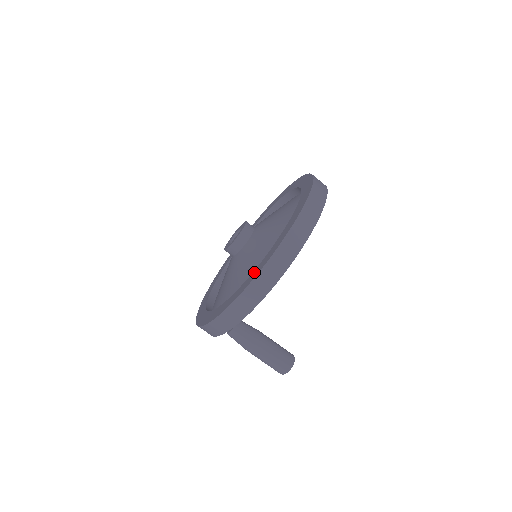
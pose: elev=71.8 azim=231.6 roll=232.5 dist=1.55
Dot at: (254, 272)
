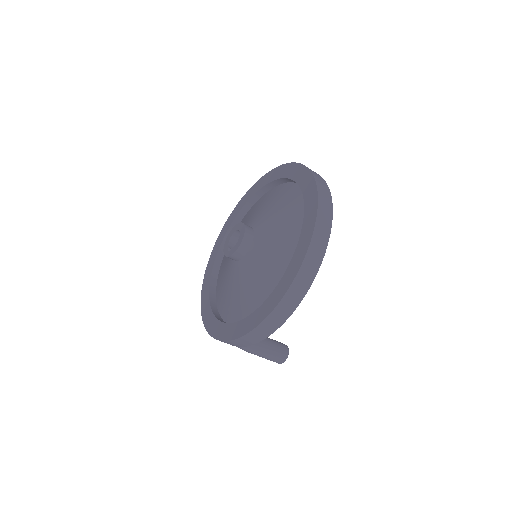
Dot at: (248, 320)
